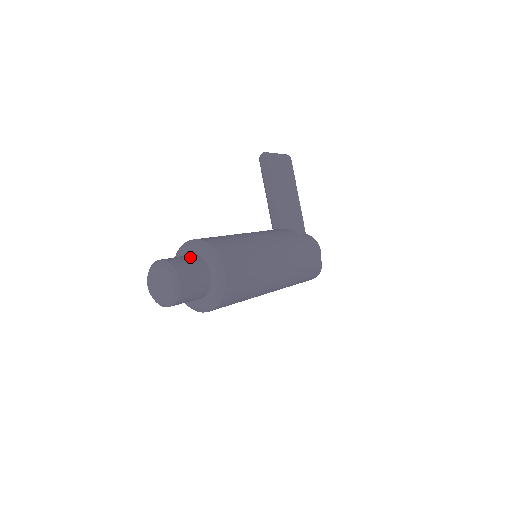
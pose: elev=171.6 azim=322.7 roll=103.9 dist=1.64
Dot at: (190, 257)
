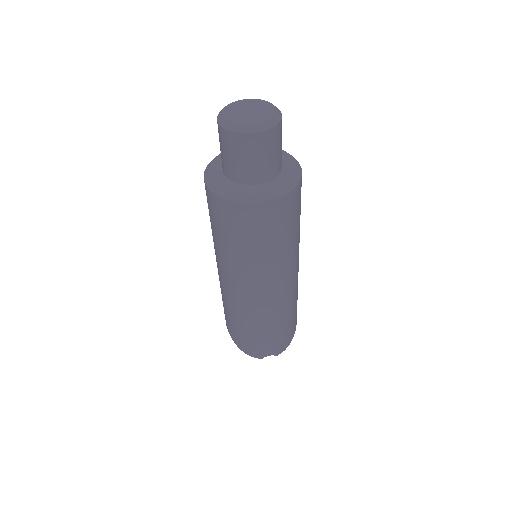
Dot at: occluded
